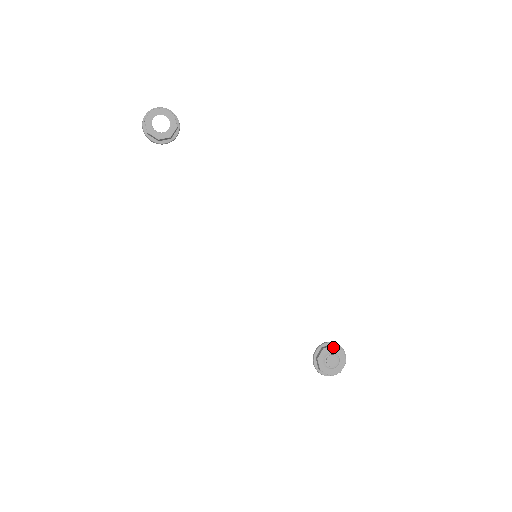
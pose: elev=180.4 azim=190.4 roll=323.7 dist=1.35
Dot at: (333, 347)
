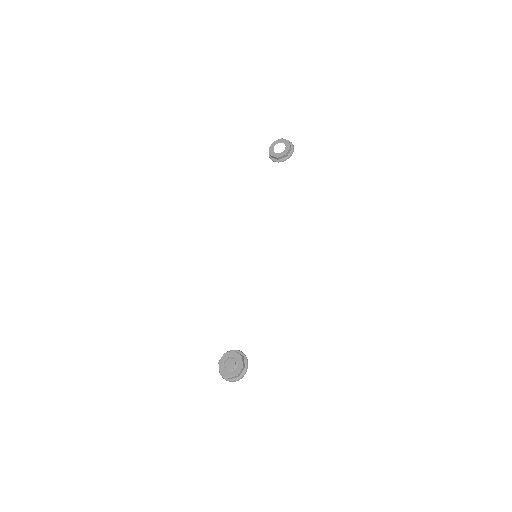
Dot at: (240, 356)
